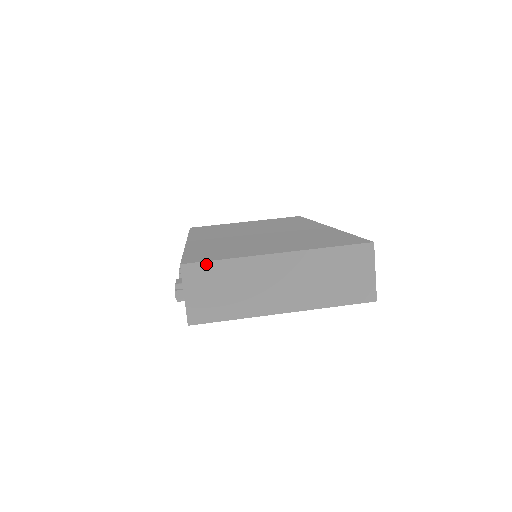
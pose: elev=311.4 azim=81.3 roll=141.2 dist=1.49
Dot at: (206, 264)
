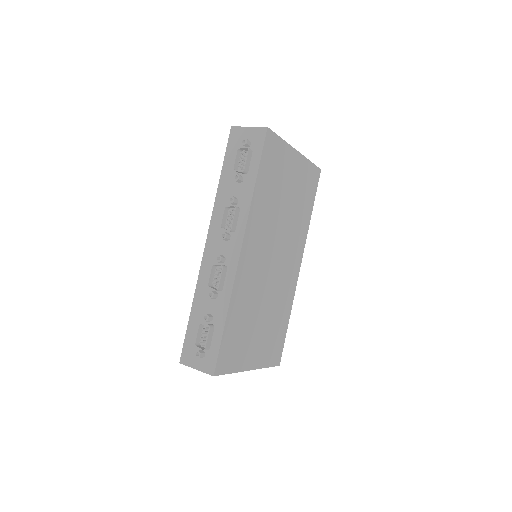
Dot at: occluded
